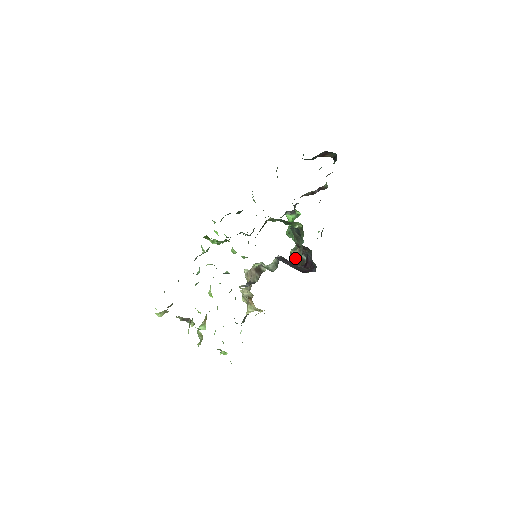
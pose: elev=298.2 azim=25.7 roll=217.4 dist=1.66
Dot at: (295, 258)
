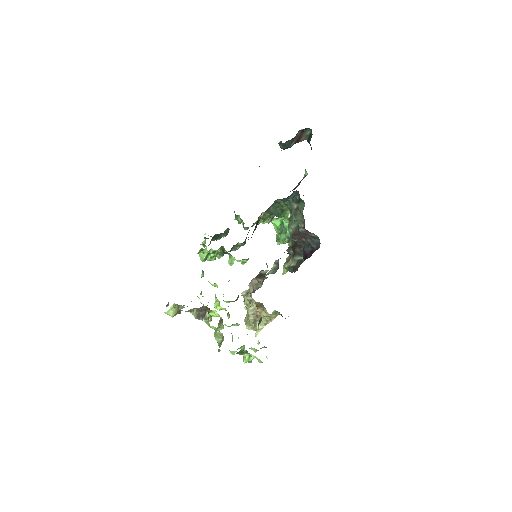
Dot at: (290, 267)
